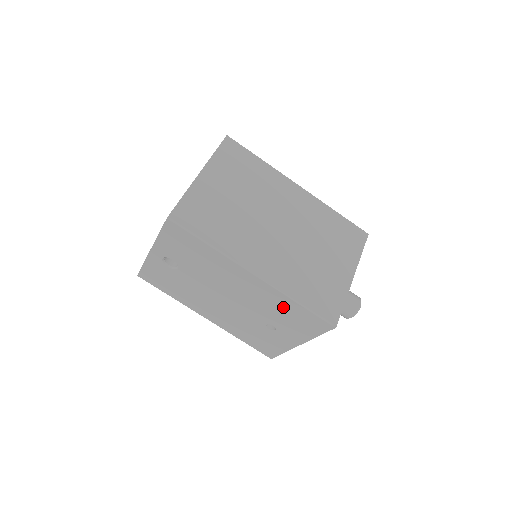
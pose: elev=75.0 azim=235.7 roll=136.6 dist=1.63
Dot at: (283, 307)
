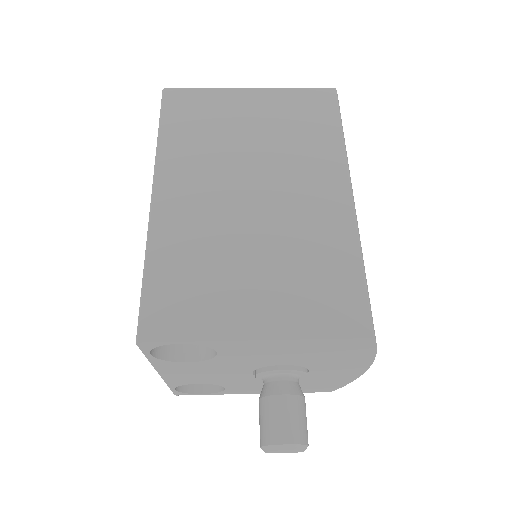
Dot at: occluded
